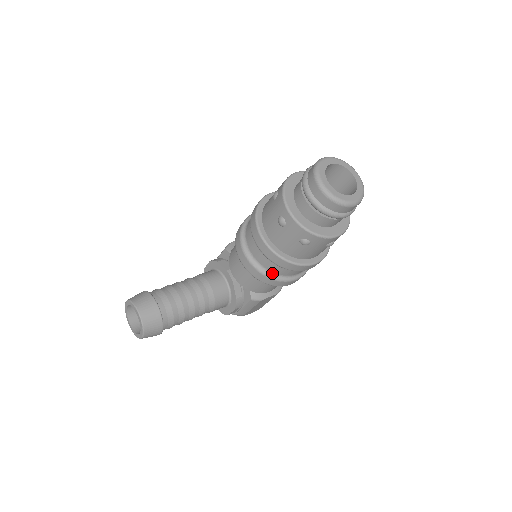
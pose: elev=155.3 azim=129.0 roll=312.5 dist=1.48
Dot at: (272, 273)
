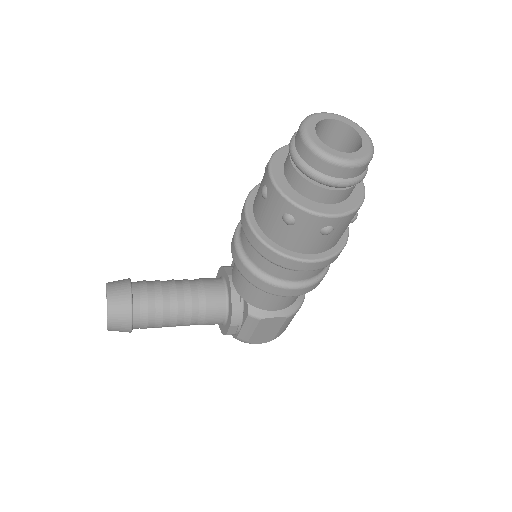
Dot at: (262, 271)
